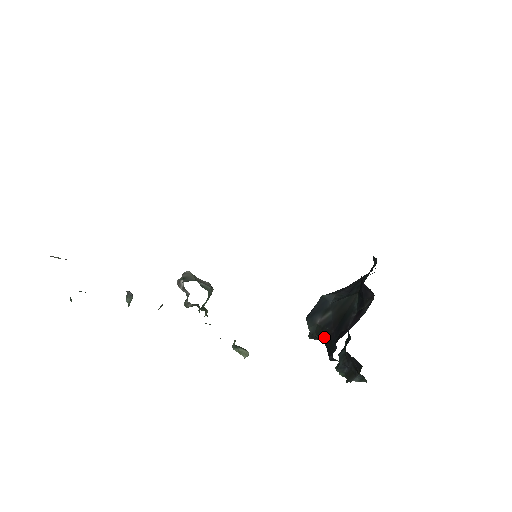
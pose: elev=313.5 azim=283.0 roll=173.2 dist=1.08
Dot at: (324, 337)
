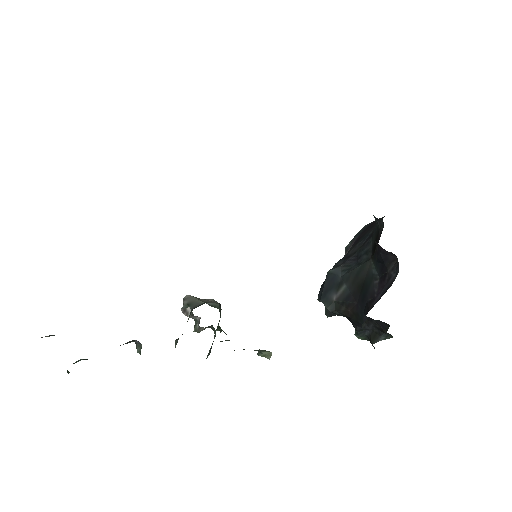
Dot at: (347, 311)
